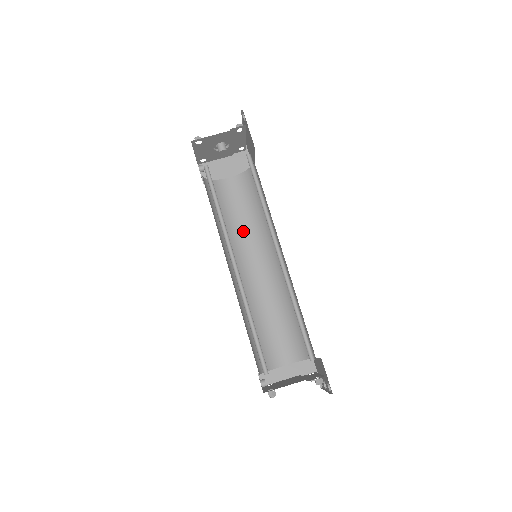
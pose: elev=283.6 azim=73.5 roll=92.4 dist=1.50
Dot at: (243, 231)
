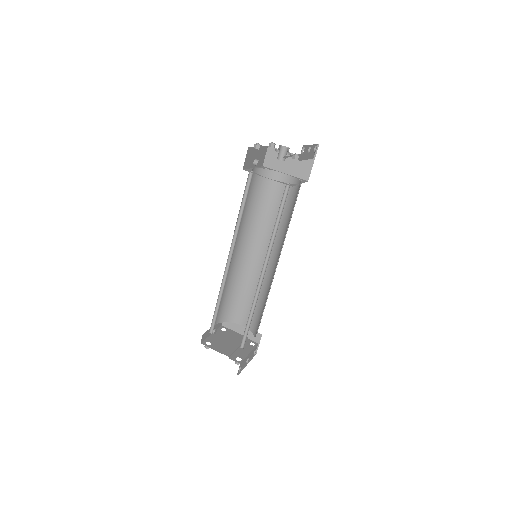
Dot at: (269, 223)
